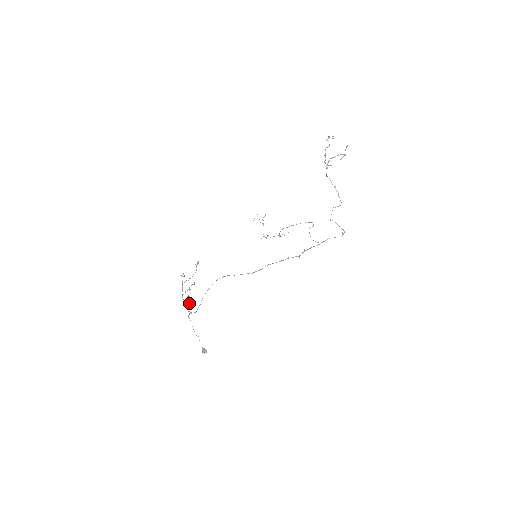
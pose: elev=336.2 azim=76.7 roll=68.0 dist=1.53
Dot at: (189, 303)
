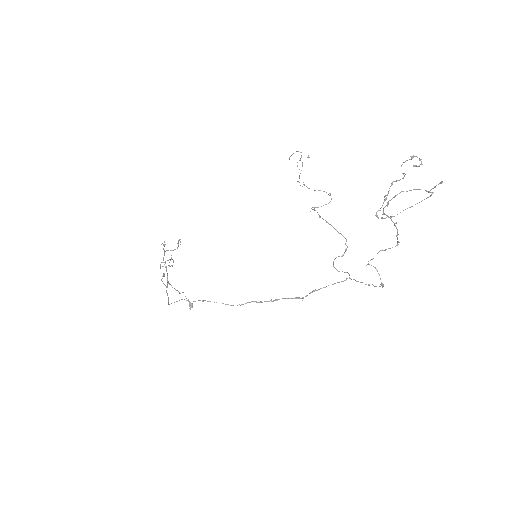
Dot at: (164, 284)
